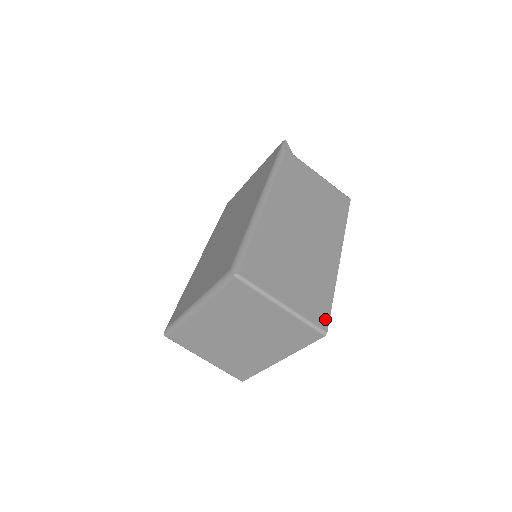
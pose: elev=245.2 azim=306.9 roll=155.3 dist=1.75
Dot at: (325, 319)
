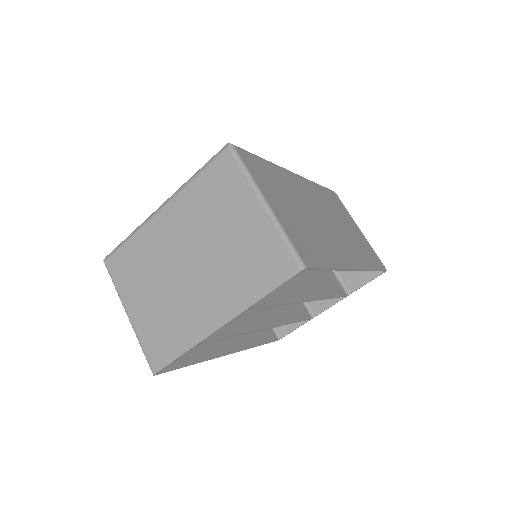
Dot at: (311, 262)
